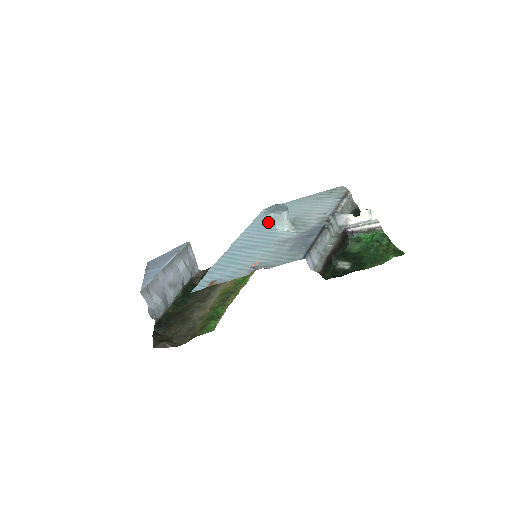
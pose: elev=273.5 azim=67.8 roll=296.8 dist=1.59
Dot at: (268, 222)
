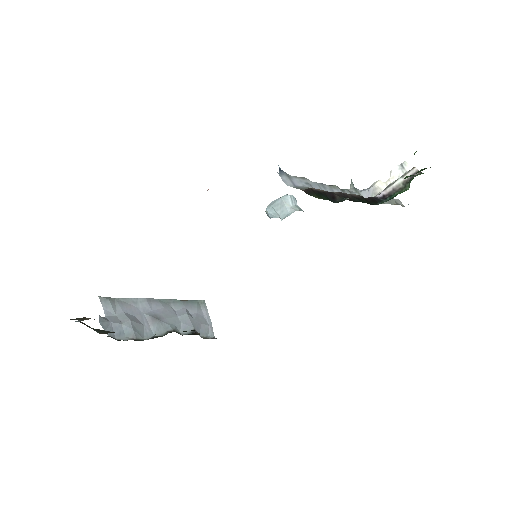
Dot at: occluded
